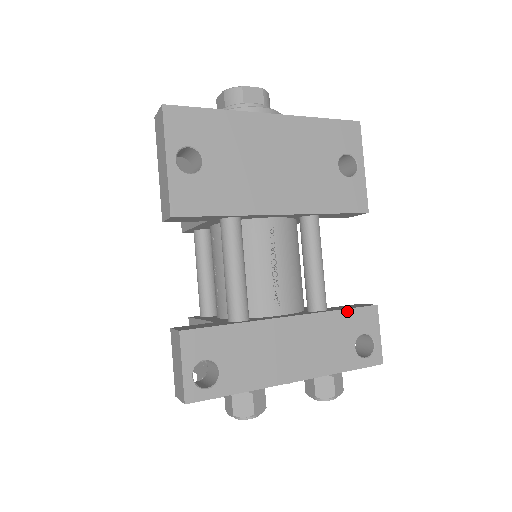
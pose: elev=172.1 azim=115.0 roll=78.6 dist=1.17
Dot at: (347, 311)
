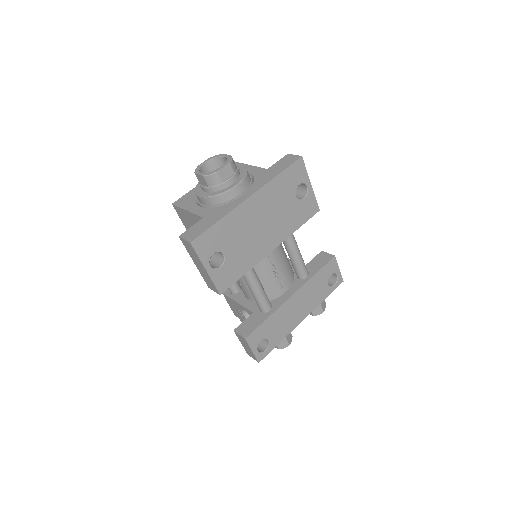
Dot at: (320, 271)
